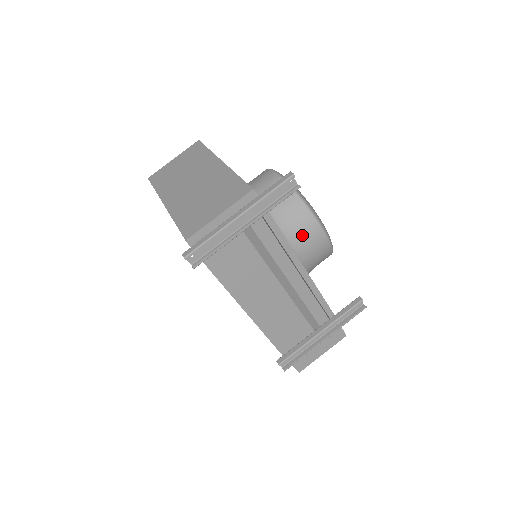
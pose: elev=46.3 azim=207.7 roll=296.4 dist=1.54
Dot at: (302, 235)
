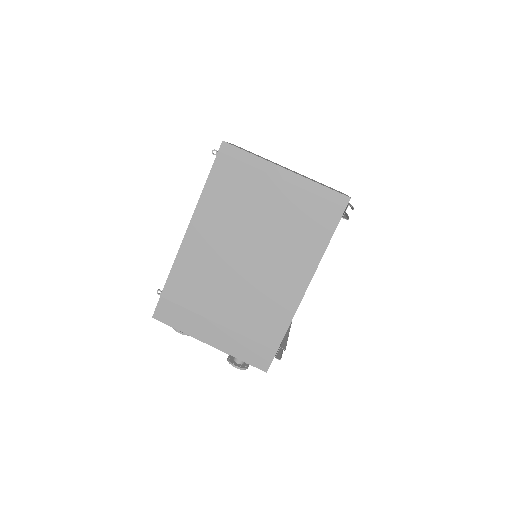
Dot at: occluded
